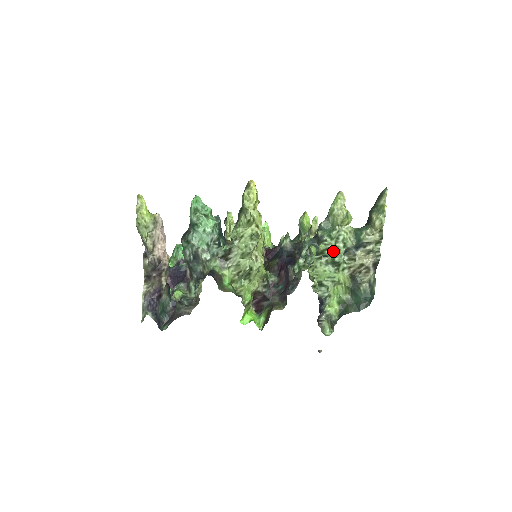
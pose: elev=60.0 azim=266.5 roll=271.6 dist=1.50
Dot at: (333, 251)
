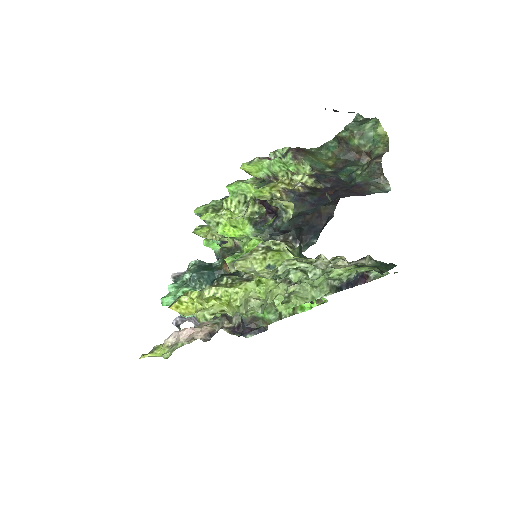
Dot at: (302, 274)
